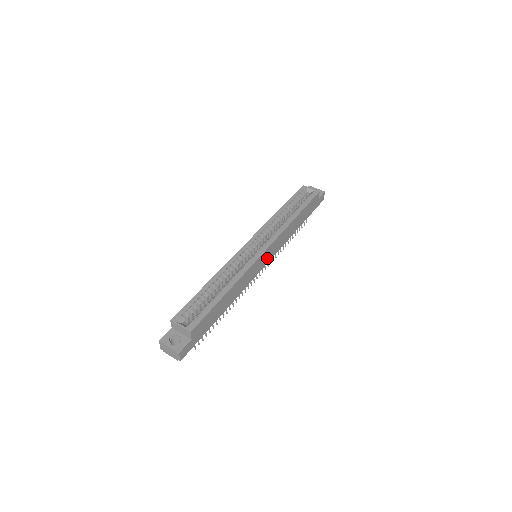
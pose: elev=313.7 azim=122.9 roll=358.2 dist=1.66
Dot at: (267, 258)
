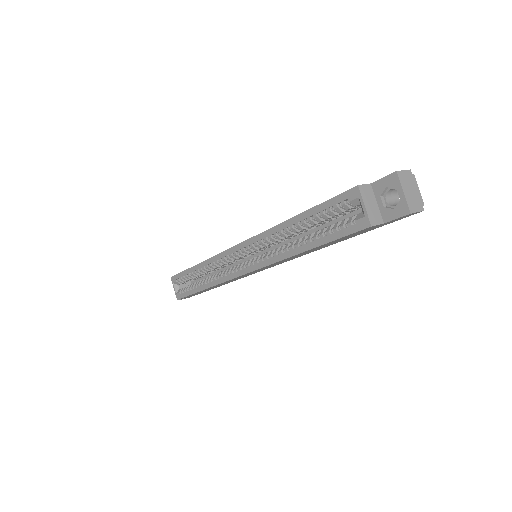
Dot at: (265, 268)
